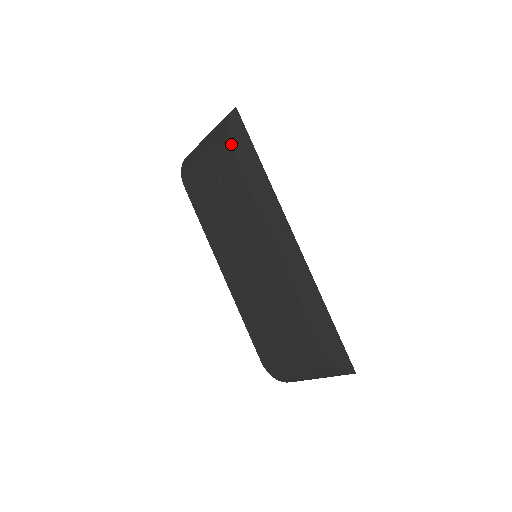
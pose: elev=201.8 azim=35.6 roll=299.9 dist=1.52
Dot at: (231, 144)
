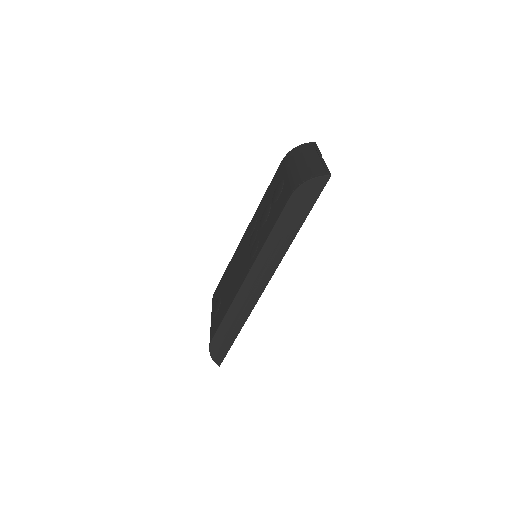
Dot at: (290, 197)
